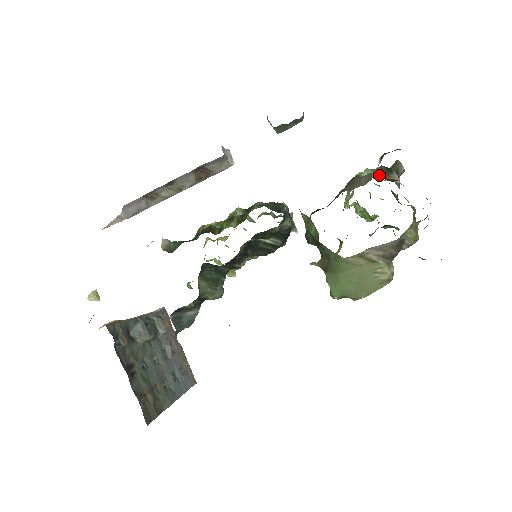
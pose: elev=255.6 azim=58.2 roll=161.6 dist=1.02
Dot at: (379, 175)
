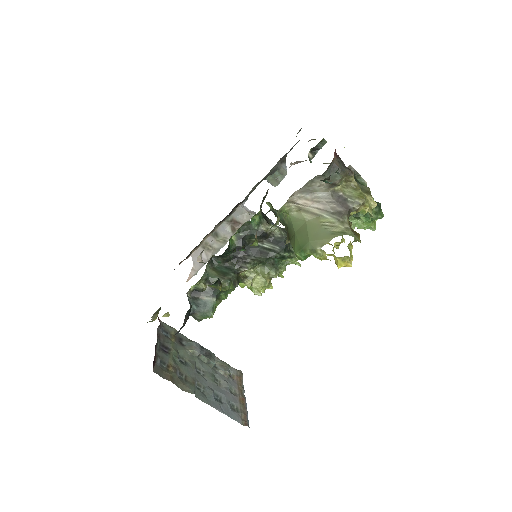
Dot at: occluded
